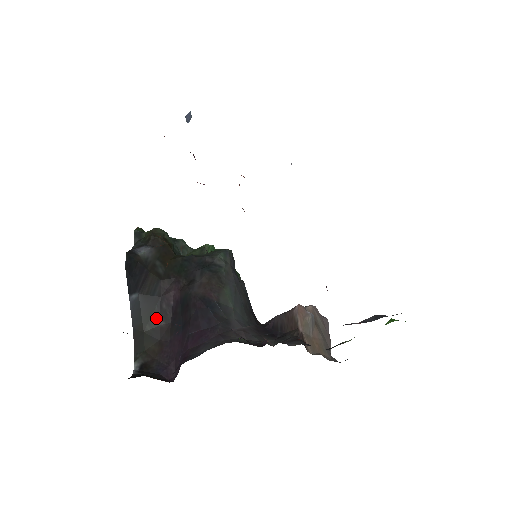
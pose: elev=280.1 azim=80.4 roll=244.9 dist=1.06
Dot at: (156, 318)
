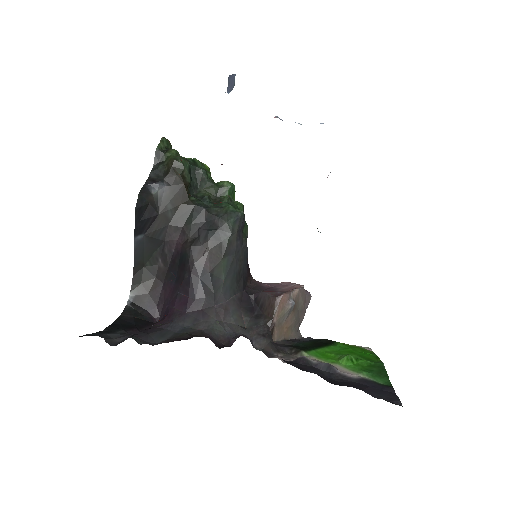
Dot at: (157, 258)
